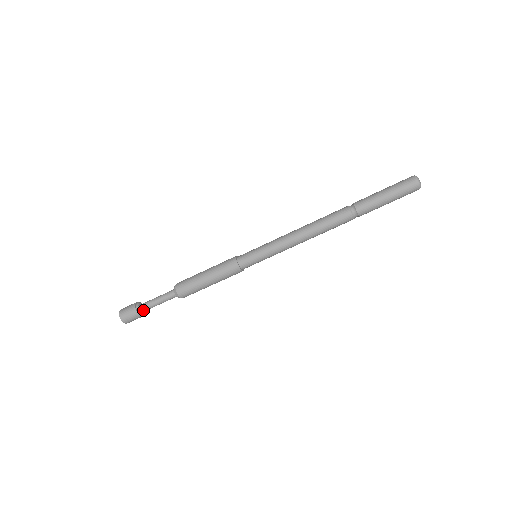
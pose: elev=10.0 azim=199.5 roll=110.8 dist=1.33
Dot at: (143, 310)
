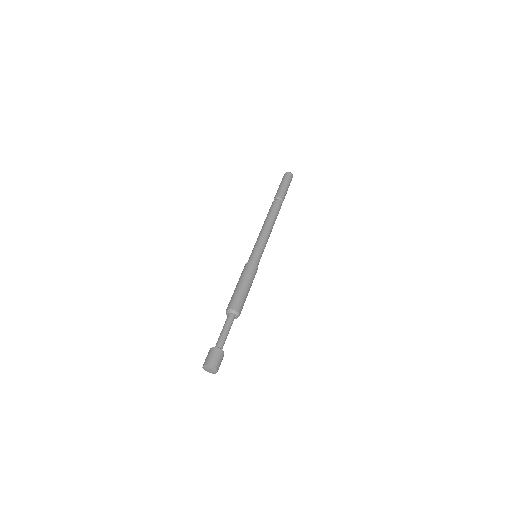
Dot at: (218, 346)
